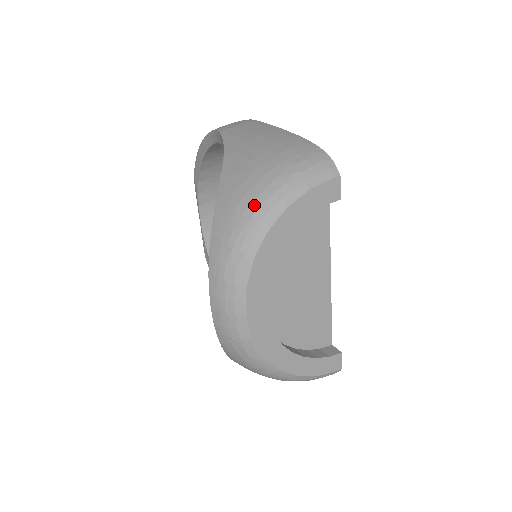
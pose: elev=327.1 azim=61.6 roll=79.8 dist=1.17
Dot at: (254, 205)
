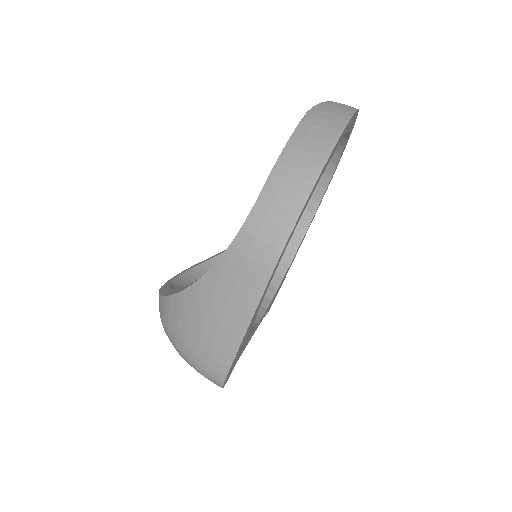
Dot at: (168, 335)
